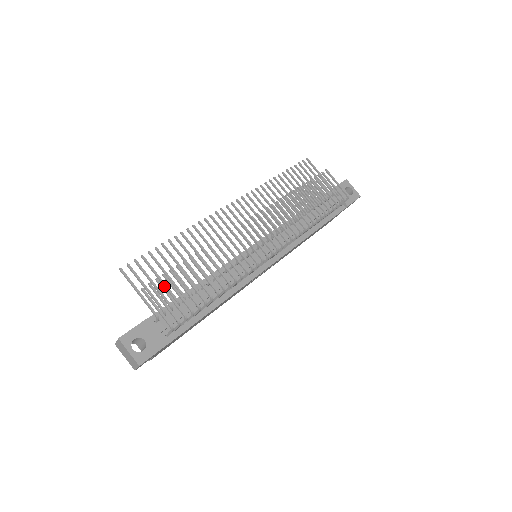
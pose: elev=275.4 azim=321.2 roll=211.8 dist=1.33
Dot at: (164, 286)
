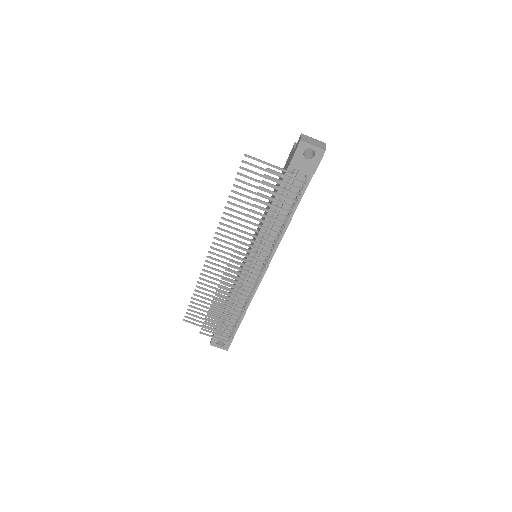
Dot at: occluded
